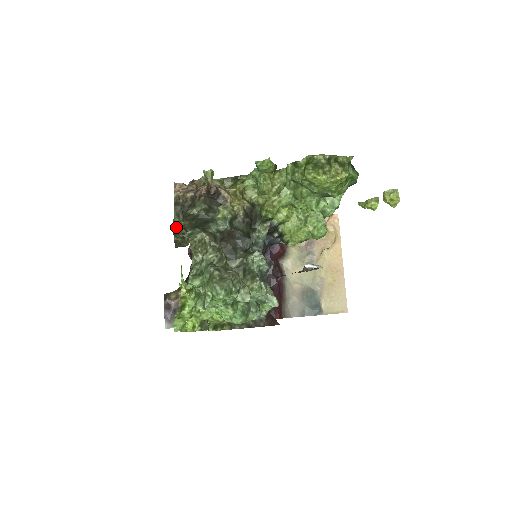
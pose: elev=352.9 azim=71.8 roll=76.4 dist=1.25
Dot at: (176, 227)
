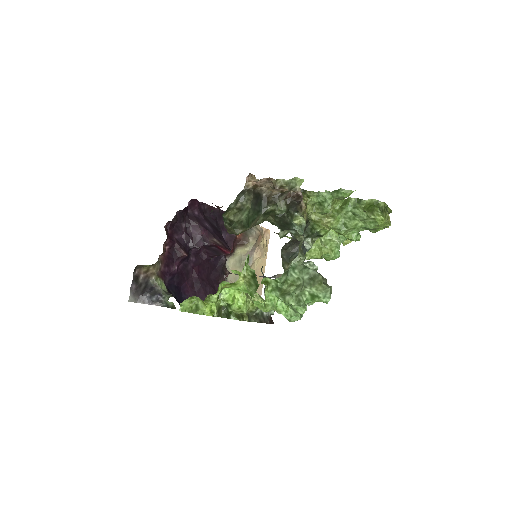
Dot at: (226, 212)
